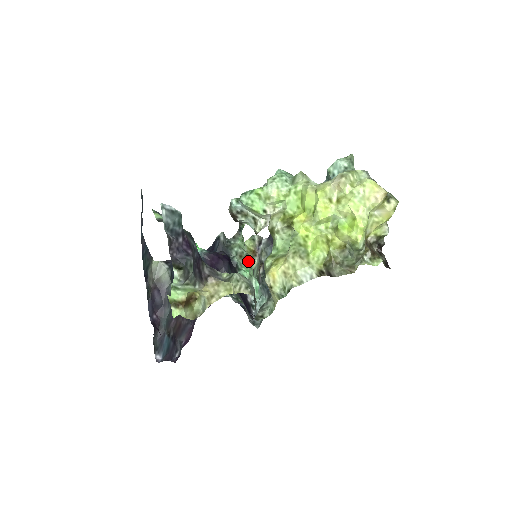
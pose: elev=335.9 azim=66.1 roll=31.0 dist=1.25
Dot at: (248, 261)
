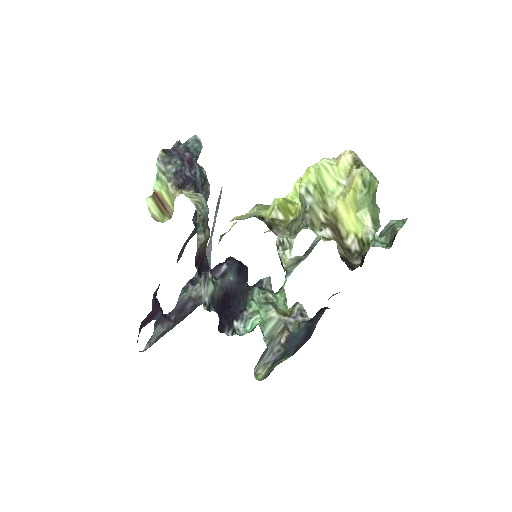
Dot at: (268, 304)
